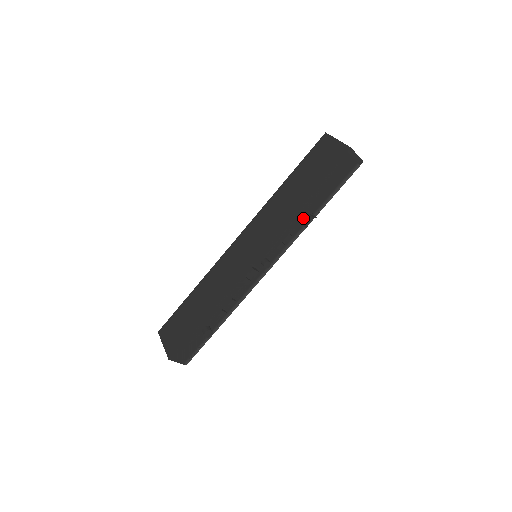
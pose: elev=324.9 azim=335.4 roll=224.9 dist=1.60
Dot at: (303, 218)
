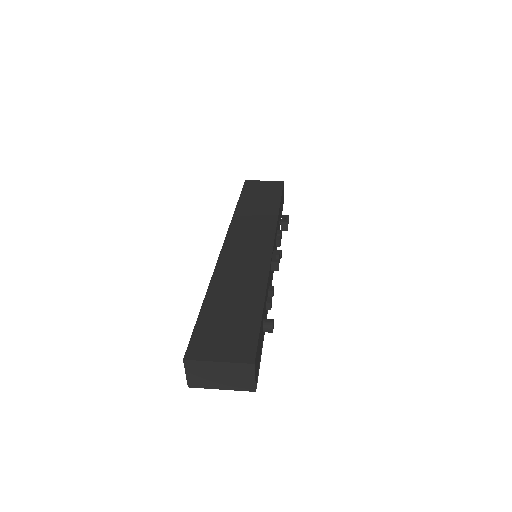
Dot at: (285, 219)
